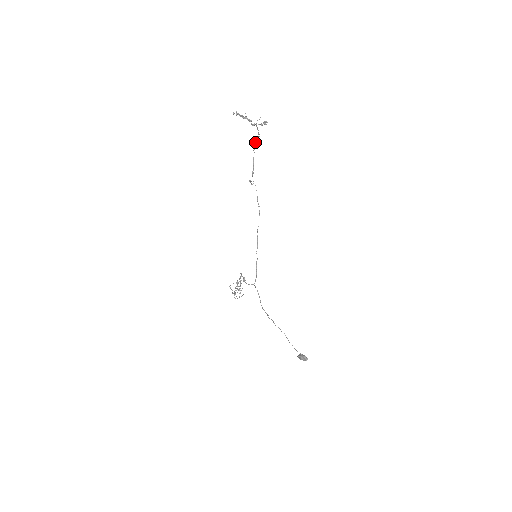
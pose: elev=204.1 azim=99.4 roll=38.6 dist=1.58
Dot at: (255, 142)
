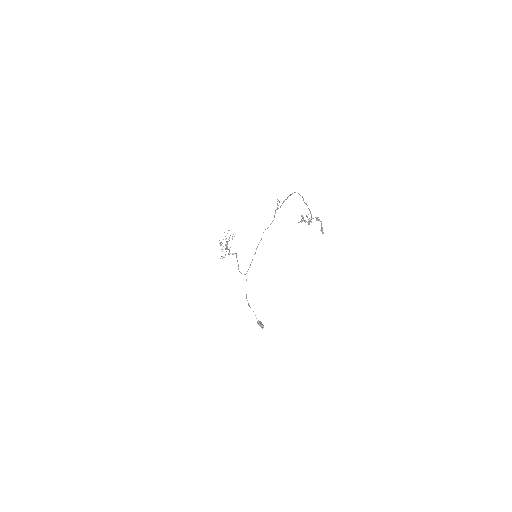
Dot at: occluded
